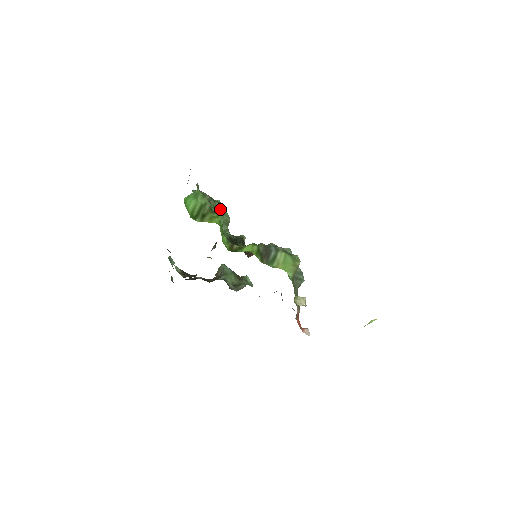
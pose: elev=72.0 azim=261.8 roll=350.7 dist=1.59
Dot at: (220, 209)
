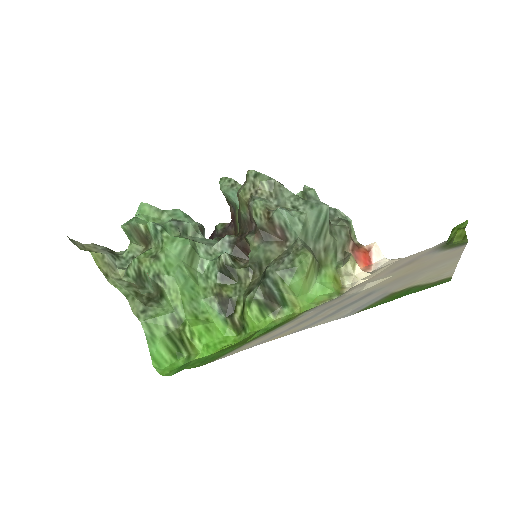
Dot at: (175, 283)
